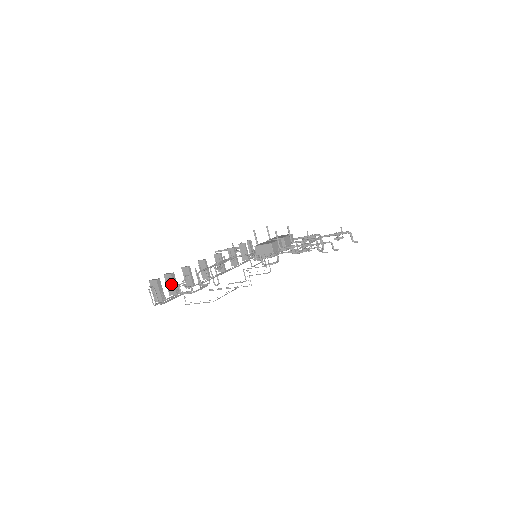
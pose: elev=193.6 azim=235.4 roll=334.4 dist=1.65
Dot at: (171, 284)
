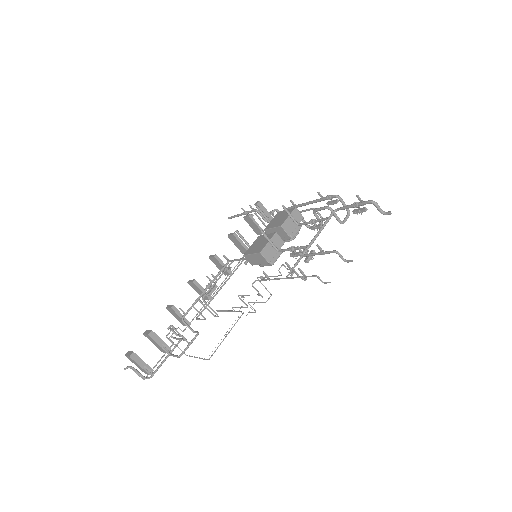
Dot at: (155, 344)
